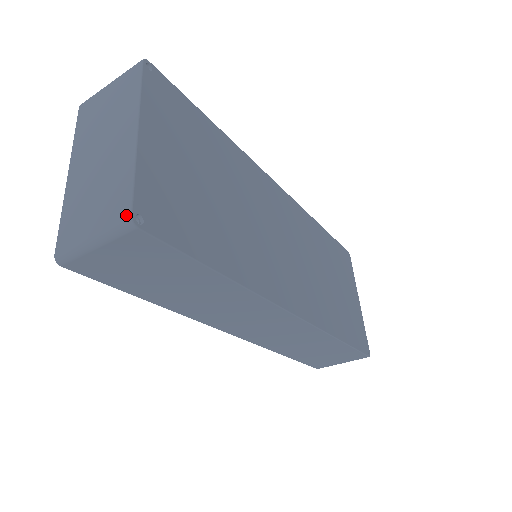
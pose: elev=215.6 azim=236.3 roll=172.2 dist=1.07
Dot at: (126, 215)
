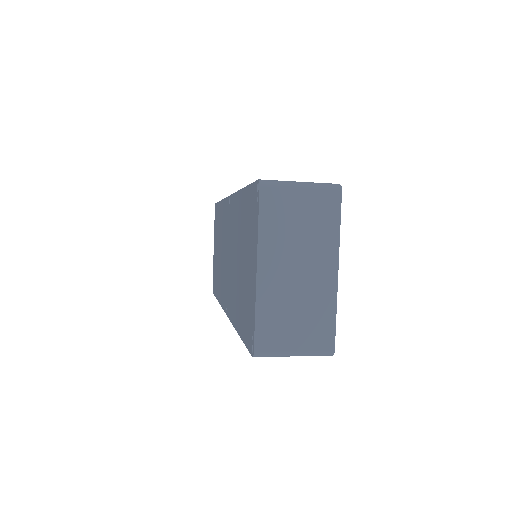
Dot at: (331, 348)
